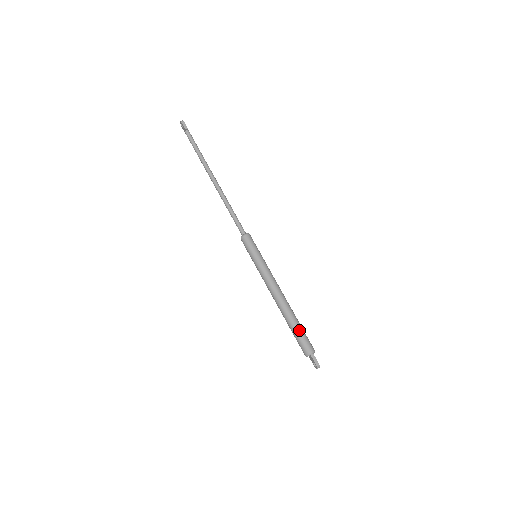
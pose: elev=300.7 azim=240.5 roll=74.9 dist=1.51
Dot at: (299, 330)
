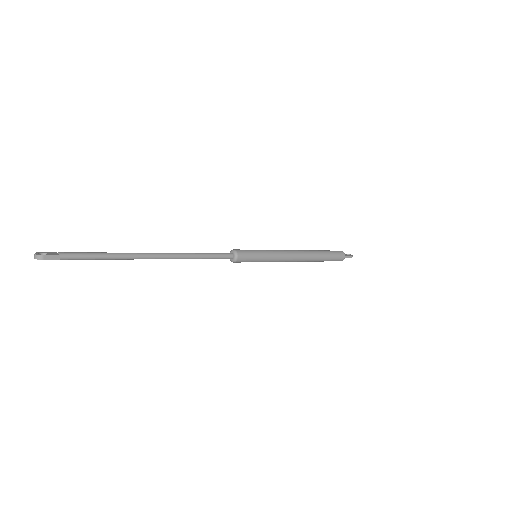
Dot at: (328, 257)
